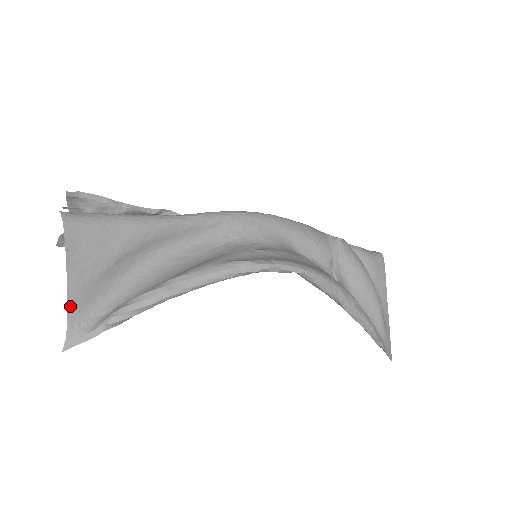
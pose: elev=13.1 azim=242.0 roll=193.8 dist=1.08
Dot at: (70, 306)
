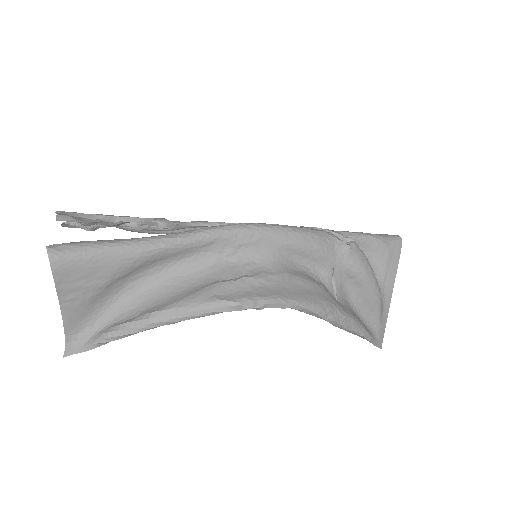
Dot at: (66, 325)
